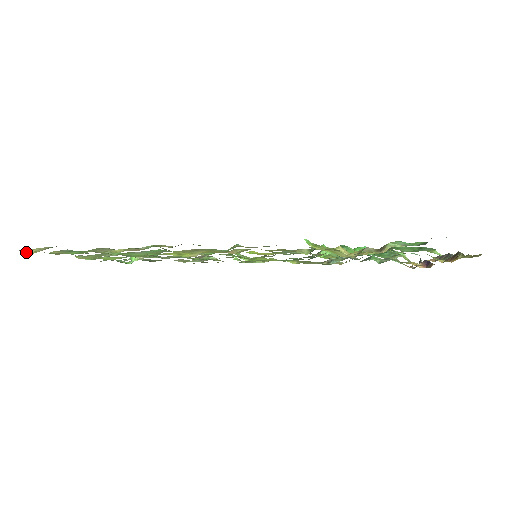
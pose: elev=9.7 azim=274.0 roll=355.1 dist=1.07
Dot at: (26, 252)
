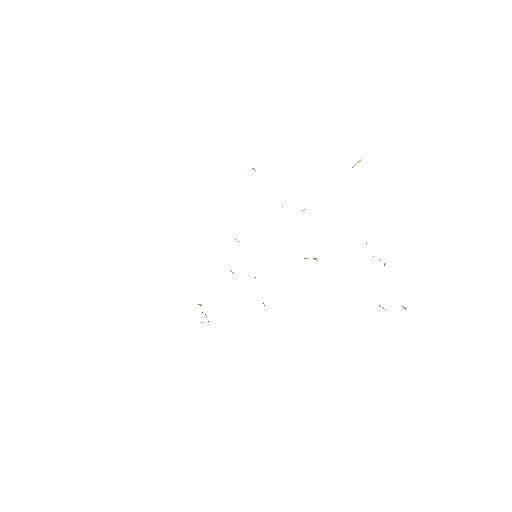
Dot at: occluded
